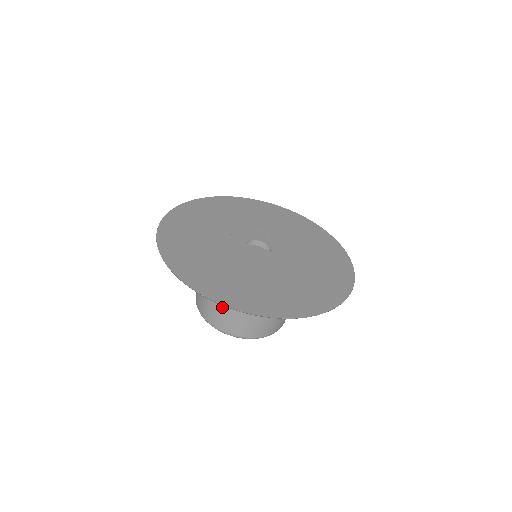
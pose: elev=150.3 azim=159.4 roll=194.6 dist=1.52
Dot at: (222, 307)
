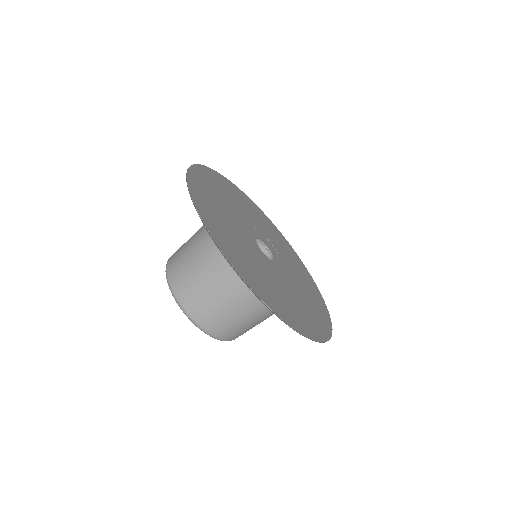
Dot at: (210, 290)
